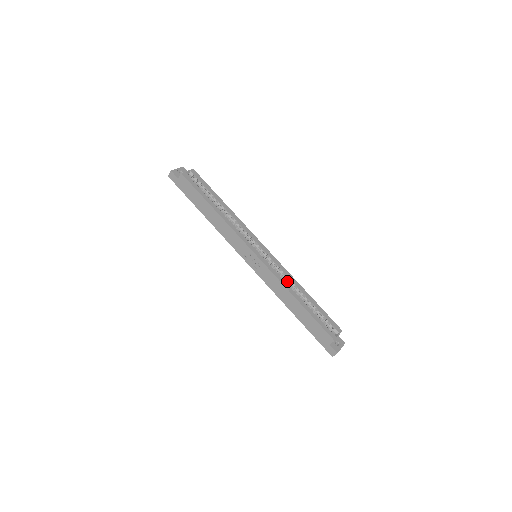
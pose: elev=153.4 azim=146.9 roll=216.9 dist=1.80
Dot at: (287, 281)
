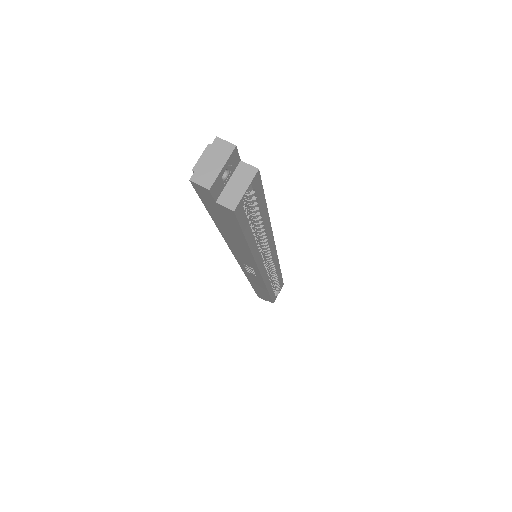
Dot at: (271, 273)
